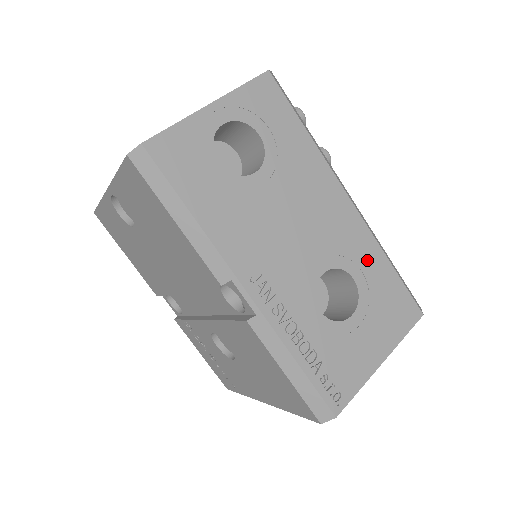
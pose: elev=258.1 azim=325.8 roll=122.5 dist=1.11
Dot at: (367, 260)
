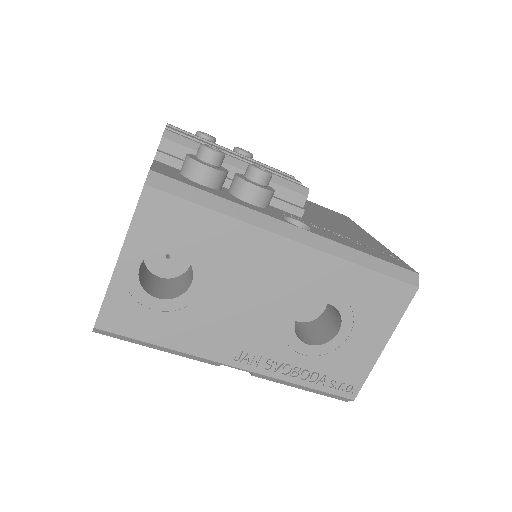
Dot at: (336, 281)
